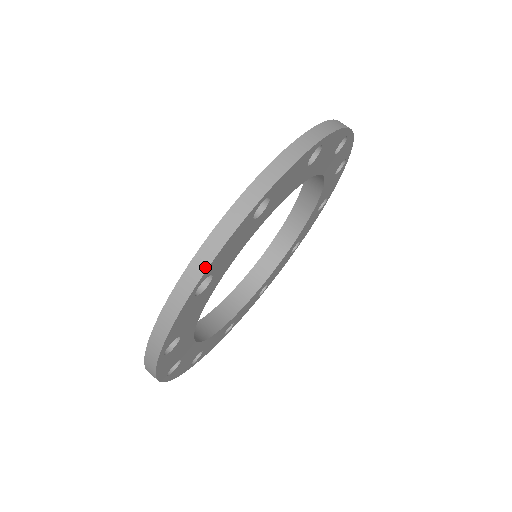
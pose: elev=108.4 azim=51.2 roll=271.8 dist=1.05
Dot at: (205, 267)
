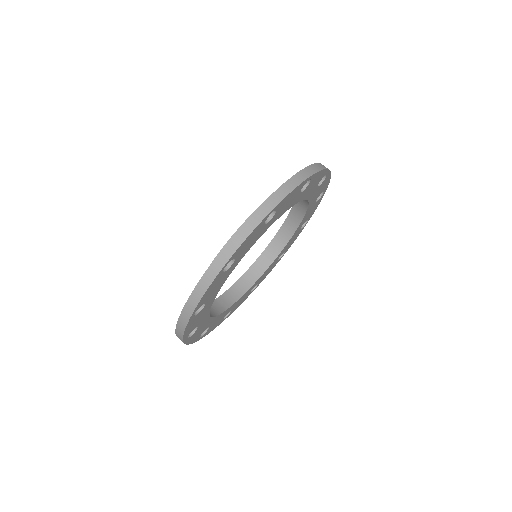
Dot at: (233, 252)
